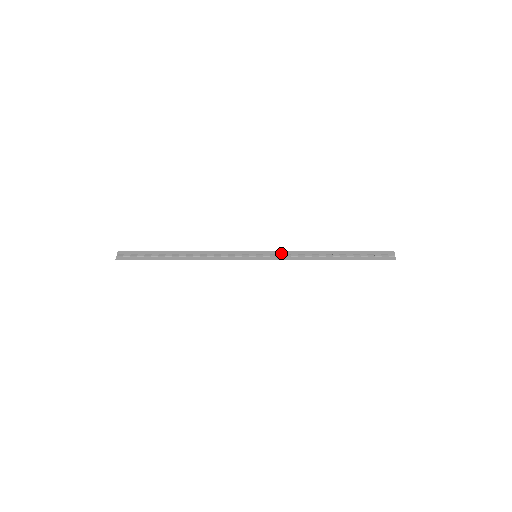
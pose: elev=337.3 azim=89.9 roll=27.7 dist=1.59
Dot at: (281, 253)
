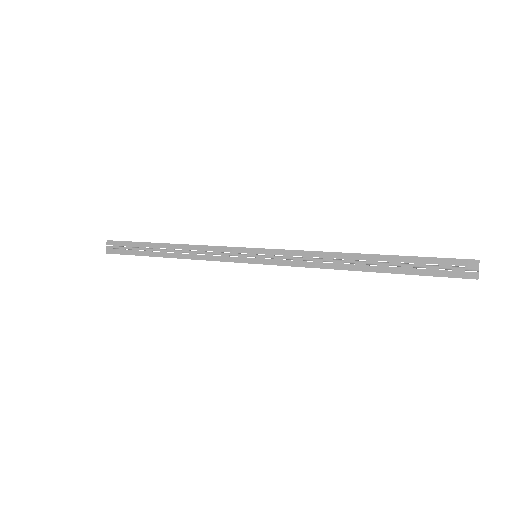
Dot at: (289, 253)
